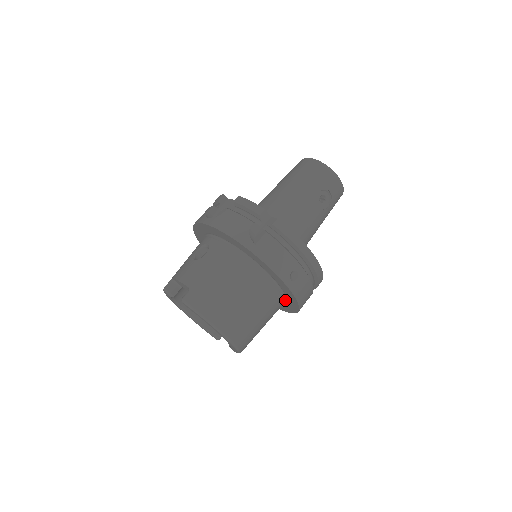
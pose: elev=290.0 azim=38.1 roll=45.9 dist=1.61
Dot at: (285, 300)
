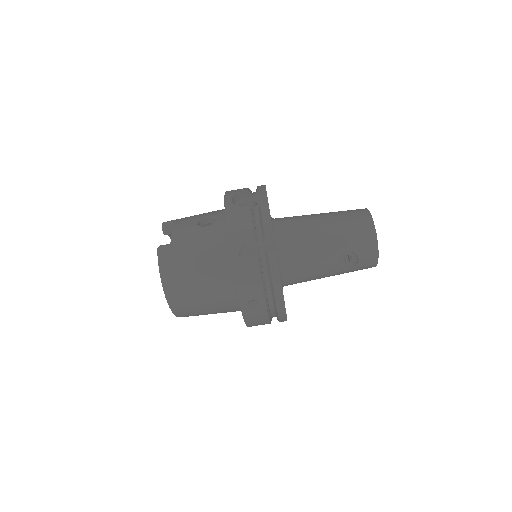
Dot at: occluded
